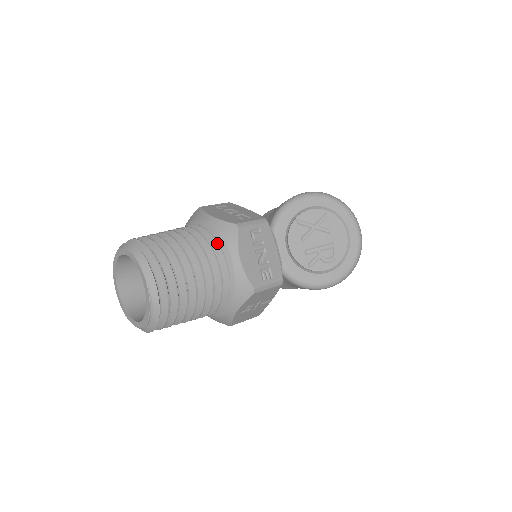
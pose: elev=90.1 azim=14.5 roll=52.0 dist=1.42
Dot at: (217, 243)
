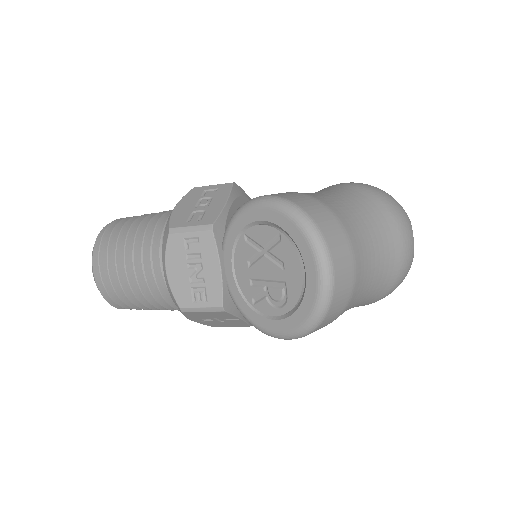
Dot at: occluded
